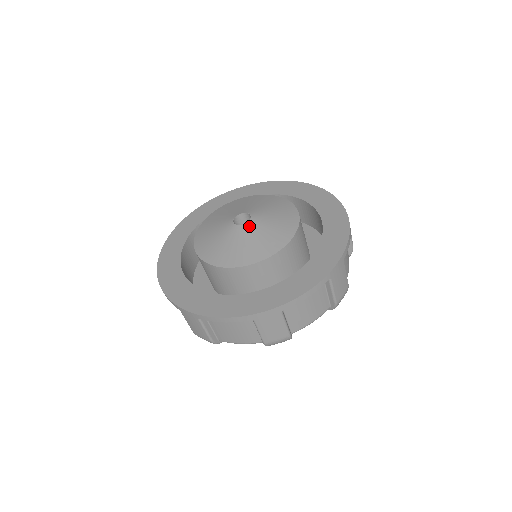
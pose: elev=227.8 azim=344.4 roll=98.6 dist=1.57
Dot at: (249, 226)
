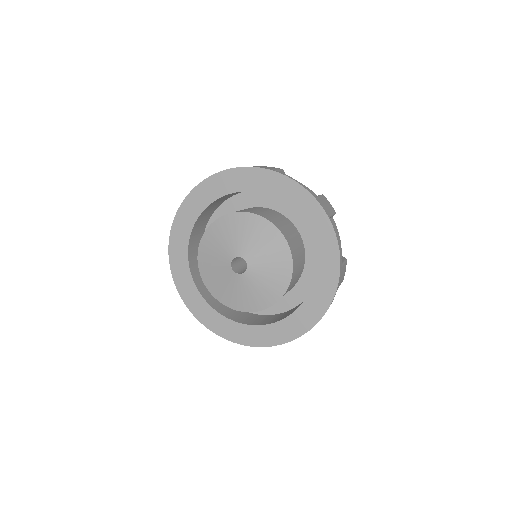
Dot at: (250, 273)
